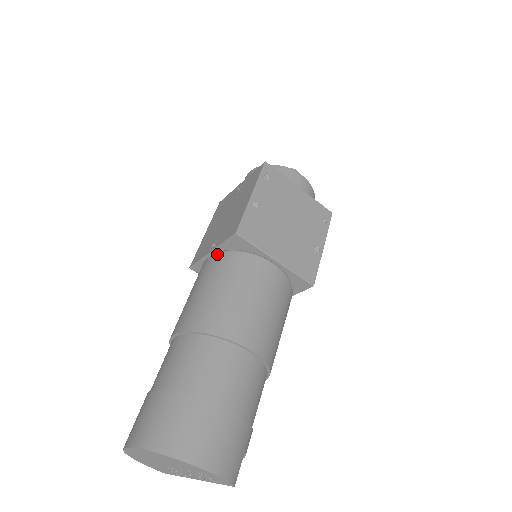
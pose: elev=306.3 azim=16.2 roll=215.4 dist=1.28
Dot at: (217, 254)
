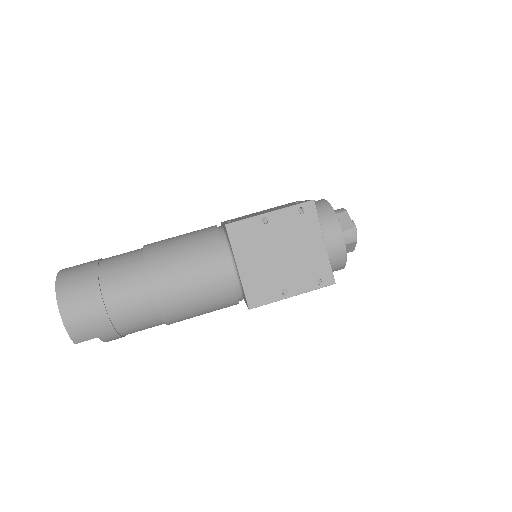
Dot at: occluded
